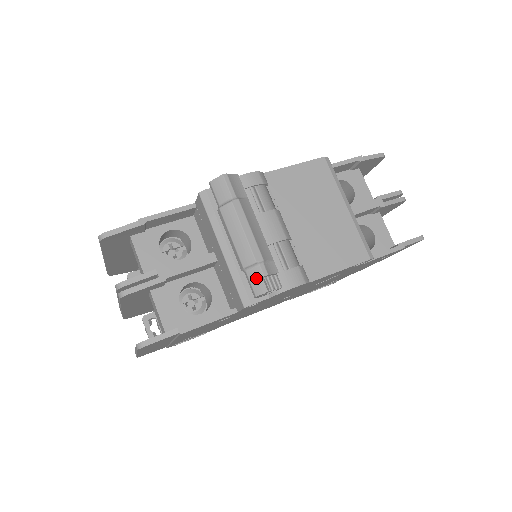
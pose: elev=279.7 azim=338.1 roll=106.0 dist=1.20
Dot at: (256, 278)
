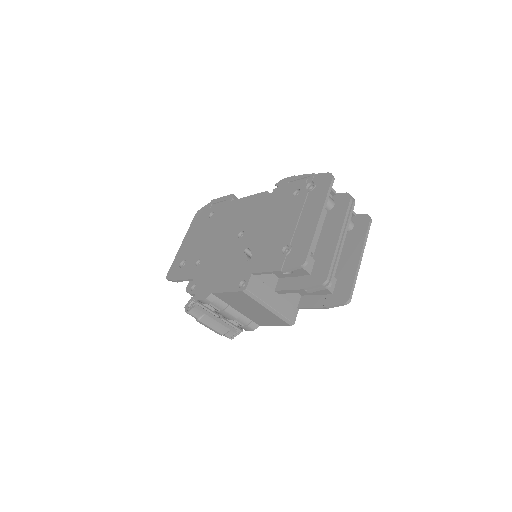
Dot at: occluded
